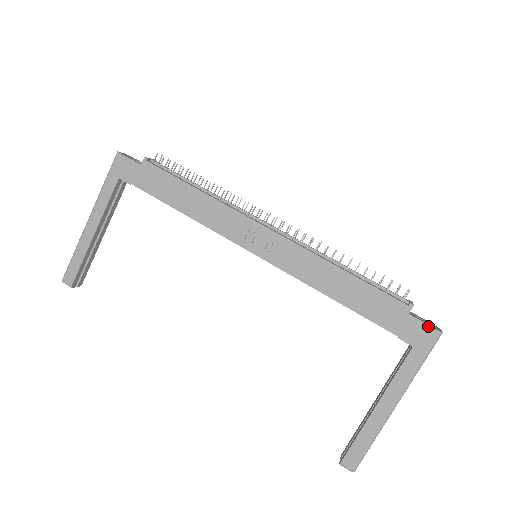
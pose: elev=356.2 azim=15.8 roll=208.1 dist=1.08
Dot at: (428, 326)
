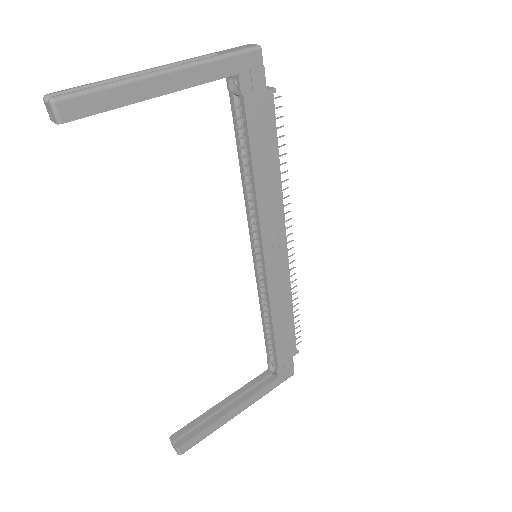
Dot at: (293, 368)
